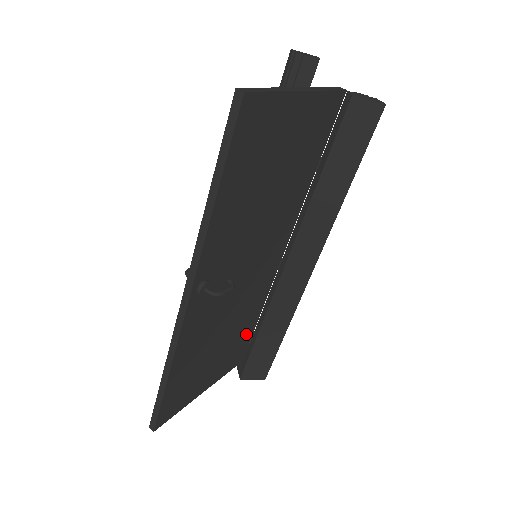
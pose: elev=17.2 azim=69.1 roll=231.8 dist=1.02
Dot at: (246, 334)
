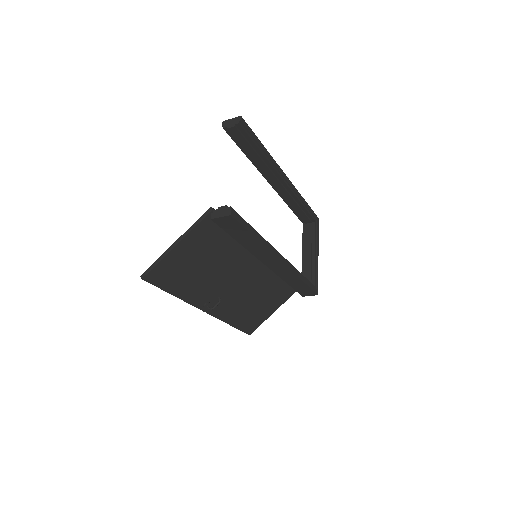
Dot at: (284, 283)
